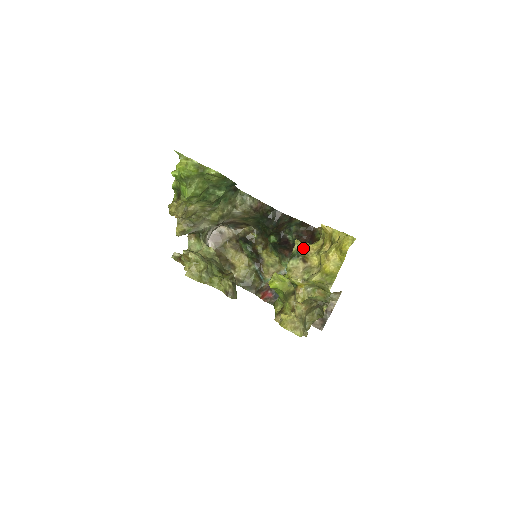
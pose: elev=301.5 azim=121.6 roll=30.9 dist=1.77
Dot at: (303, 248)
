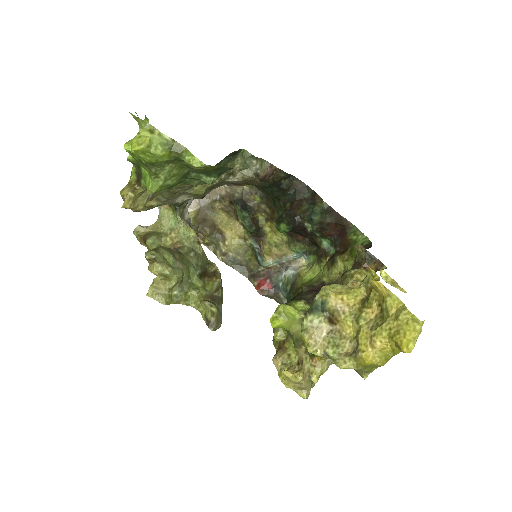
Dot at: (333, 300)
